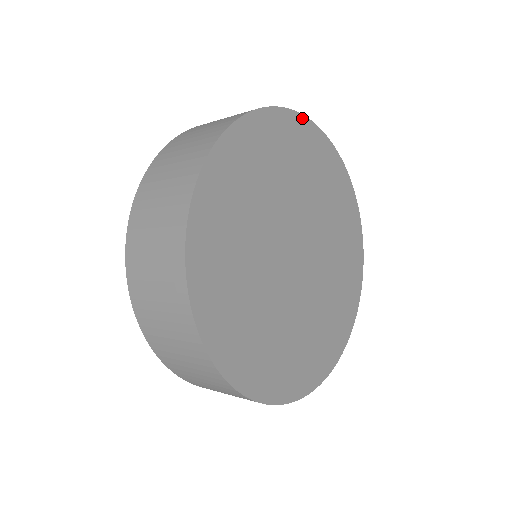
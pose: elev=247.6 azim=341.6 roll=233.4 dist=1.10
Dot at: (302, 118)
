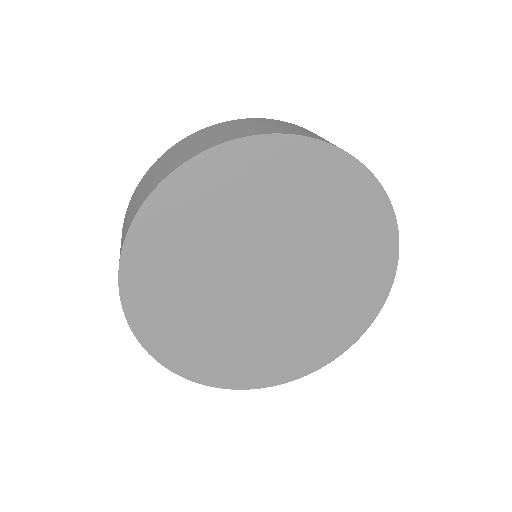
Dot at: (164, 184)
